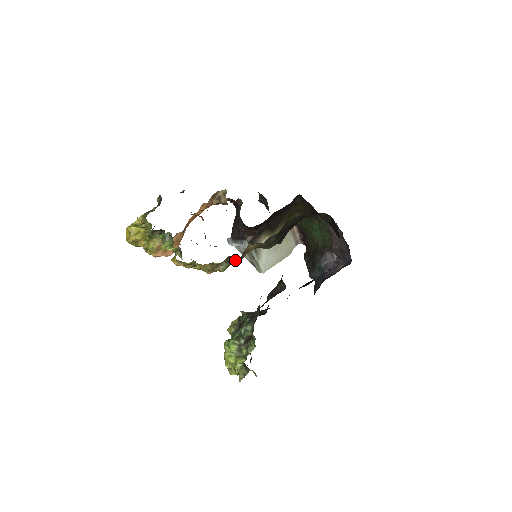
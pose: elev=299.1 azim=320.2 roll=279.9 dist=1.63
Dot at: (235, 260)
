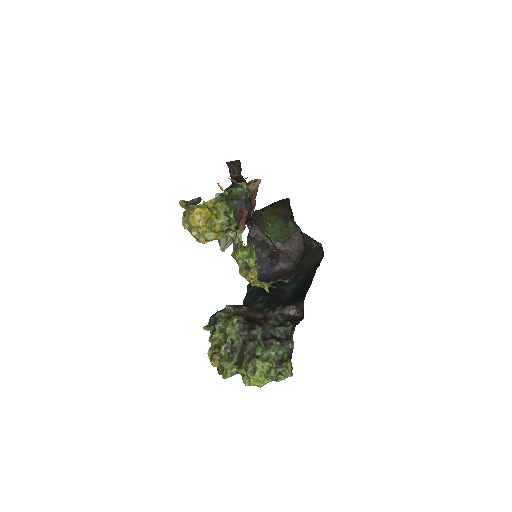
Dot at: (277, 280)
